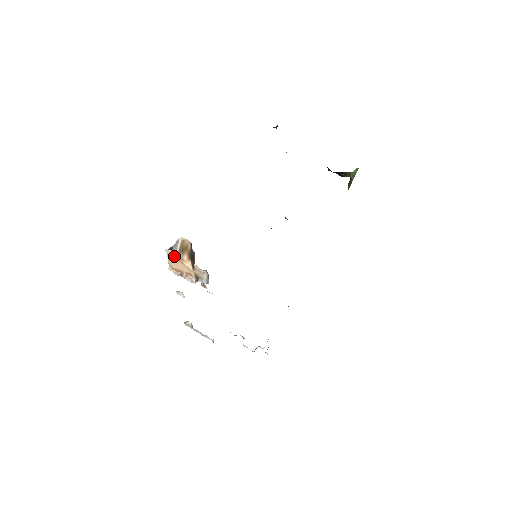
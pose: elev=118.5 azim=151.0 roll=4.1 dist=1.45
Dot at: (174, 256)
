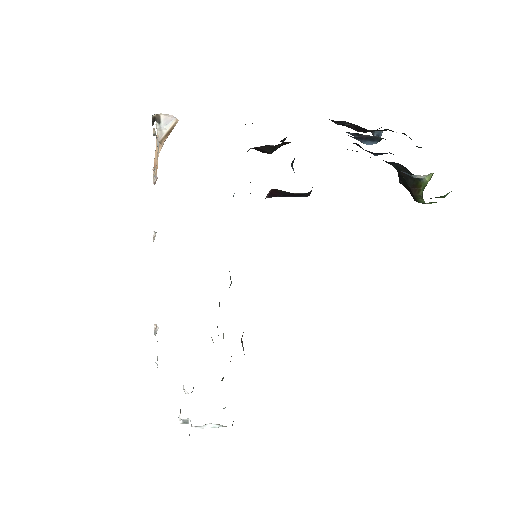
Dot at: (159, 139)
